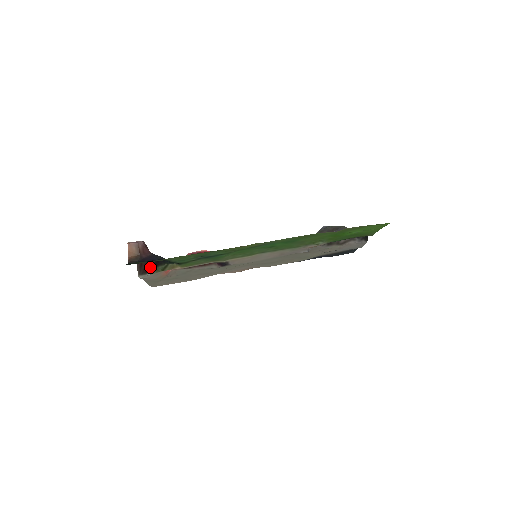
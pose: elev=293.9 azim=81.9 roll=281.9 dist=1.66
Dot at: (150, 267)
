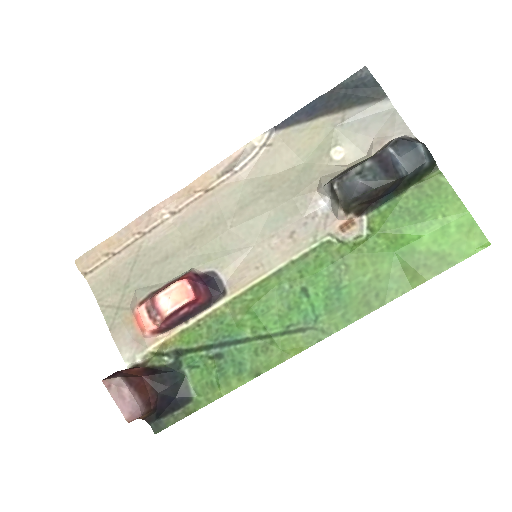
Dot at: (141, 368)
